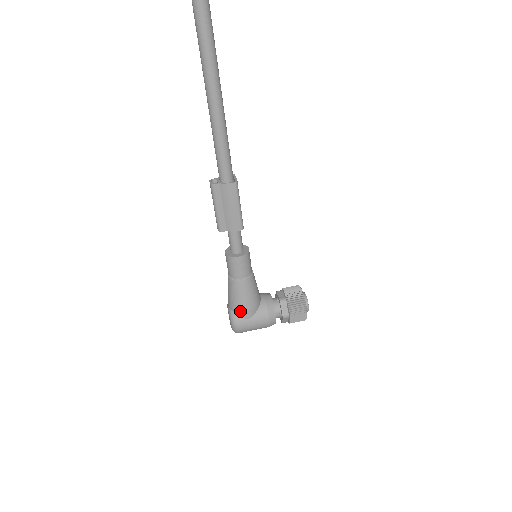
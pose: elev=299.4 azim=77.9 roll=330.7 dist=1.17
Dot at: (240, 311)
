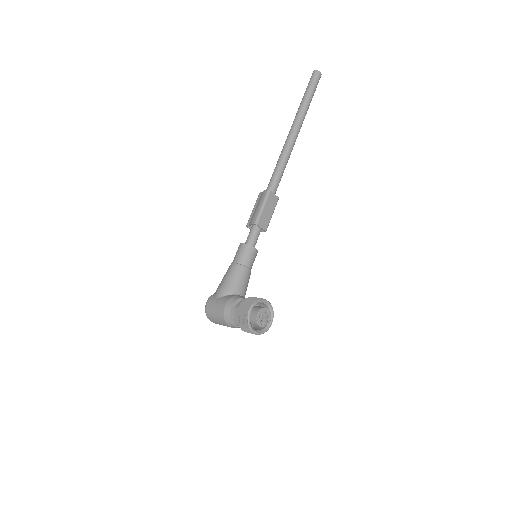
Dot at: (217, 289)
